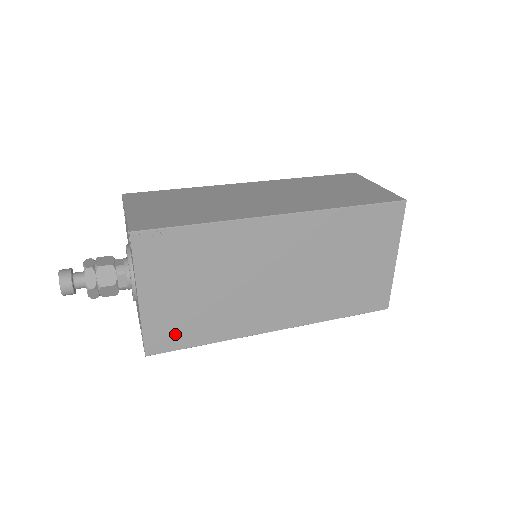
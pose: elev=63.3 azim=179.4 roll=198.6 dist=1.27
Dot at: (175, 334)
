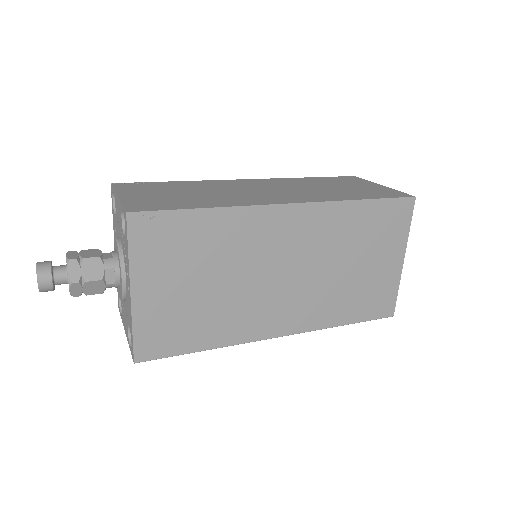
Dot at: (169, 337)
